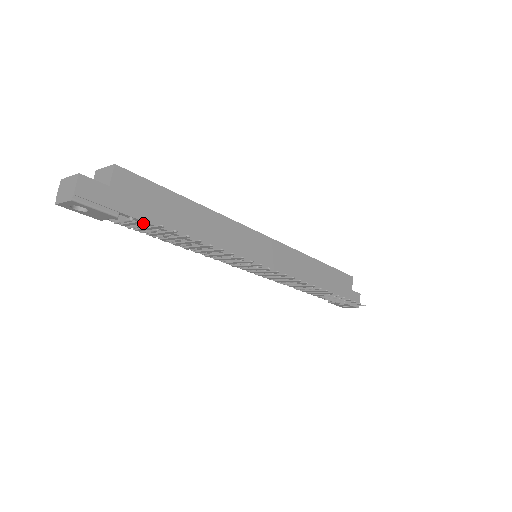
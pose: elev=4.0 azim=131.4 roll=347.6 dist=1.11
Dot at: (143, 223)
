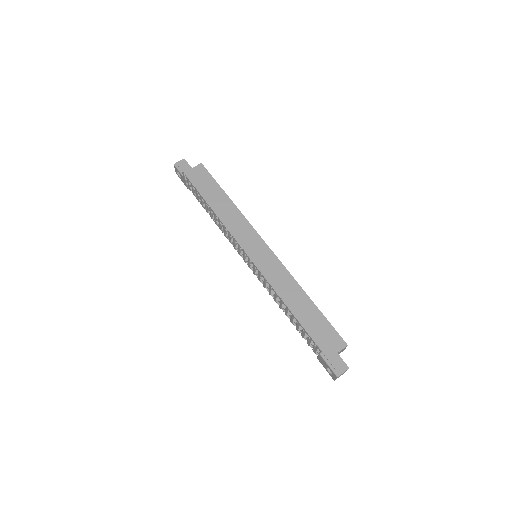
Dot at: occluded
